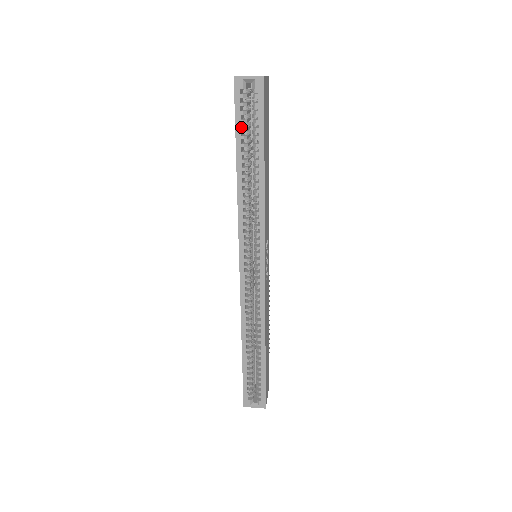
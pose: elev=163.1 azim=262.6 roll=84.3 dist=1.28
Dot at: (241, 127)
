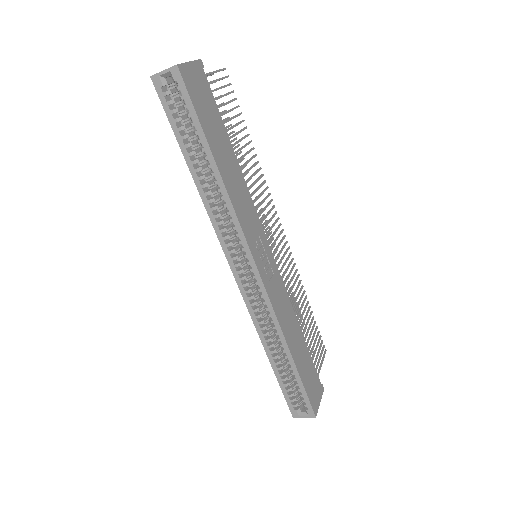
Dot at: (179, 127)
